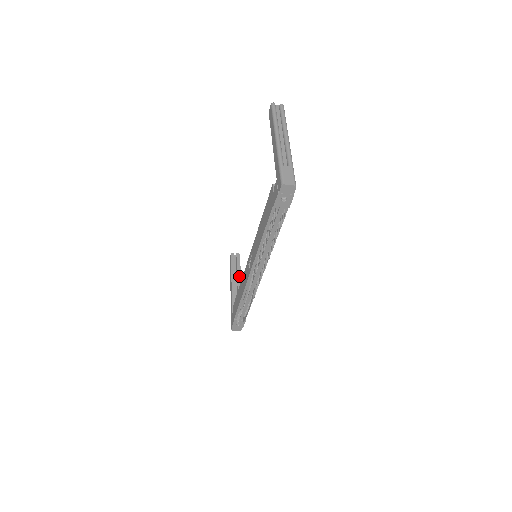
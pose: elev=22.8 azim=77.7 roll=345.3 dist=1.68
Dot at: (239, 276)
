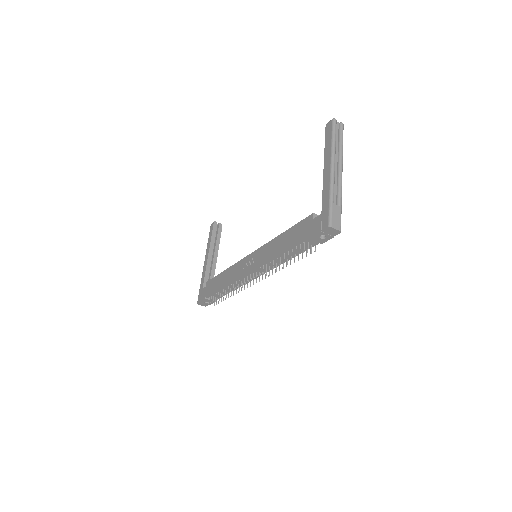
Dot at: (217, 249)
